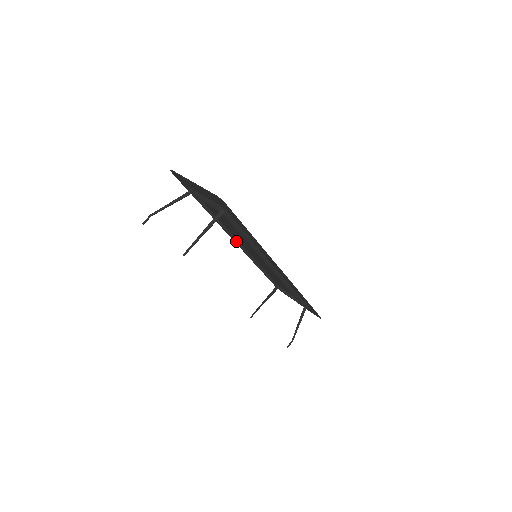
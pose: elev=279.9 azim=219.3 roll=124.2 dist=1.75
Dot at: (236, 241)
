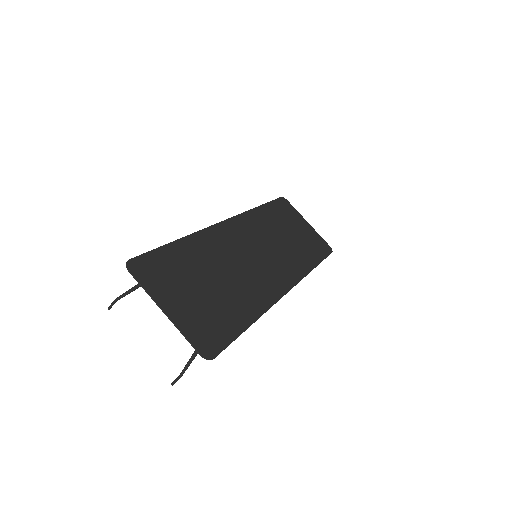
Dot at: (229, 241)
